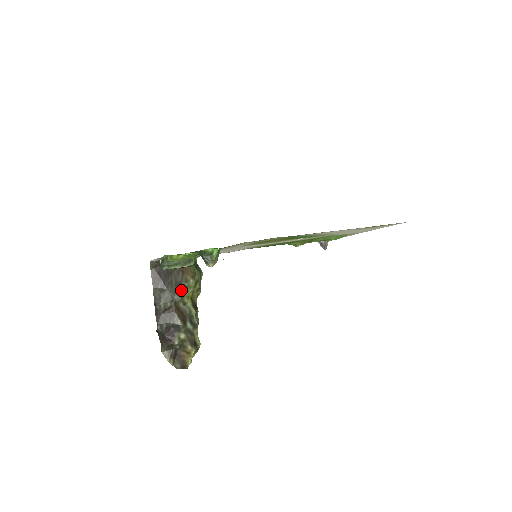
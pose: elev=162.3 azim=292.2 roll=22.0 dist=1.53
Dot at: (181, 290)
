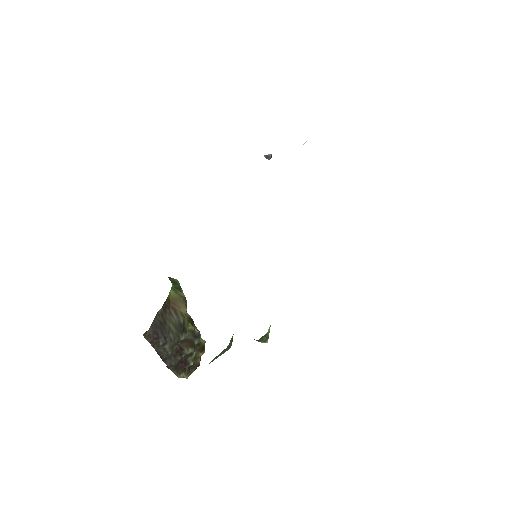
Dot at: (183, 328)
